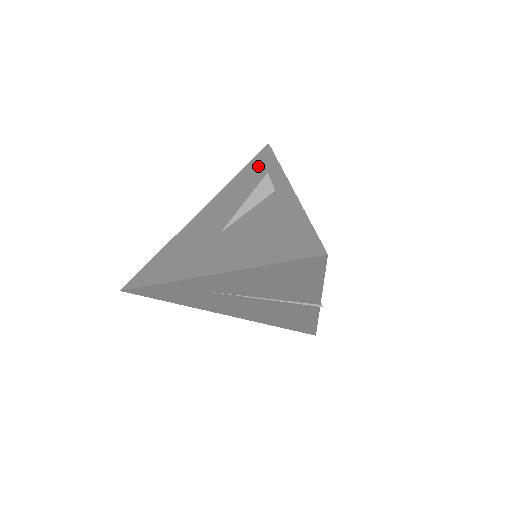
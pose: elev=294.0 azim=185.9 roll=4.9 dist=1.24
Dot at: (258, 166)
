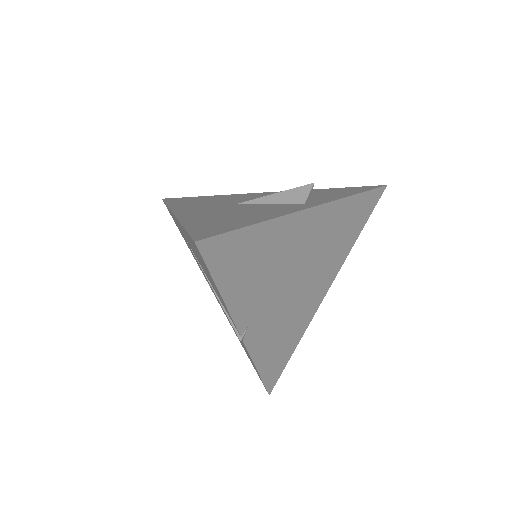
Dot at: (345, 190)
